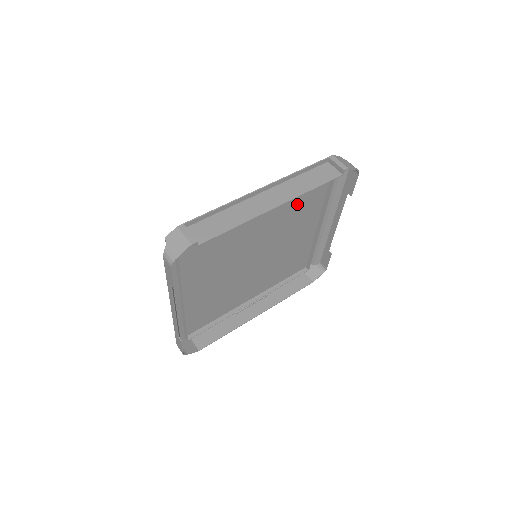
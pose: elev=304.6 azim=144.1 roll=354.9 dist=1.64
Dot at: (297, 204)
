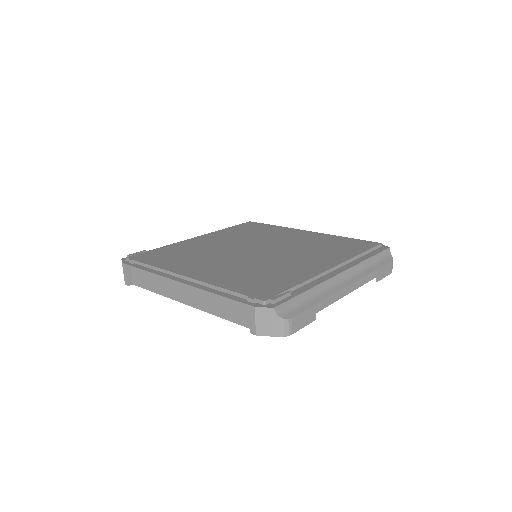
Dot at: occluded
